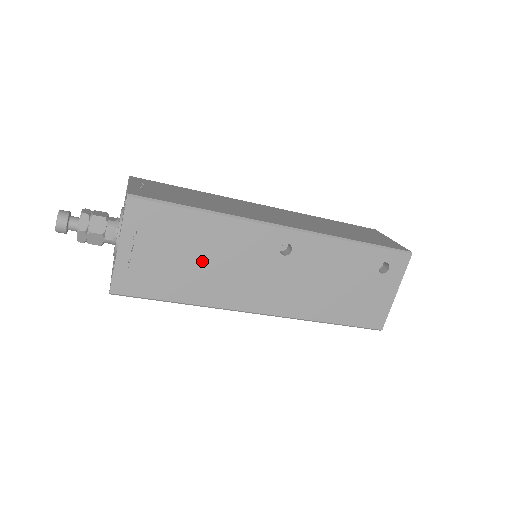
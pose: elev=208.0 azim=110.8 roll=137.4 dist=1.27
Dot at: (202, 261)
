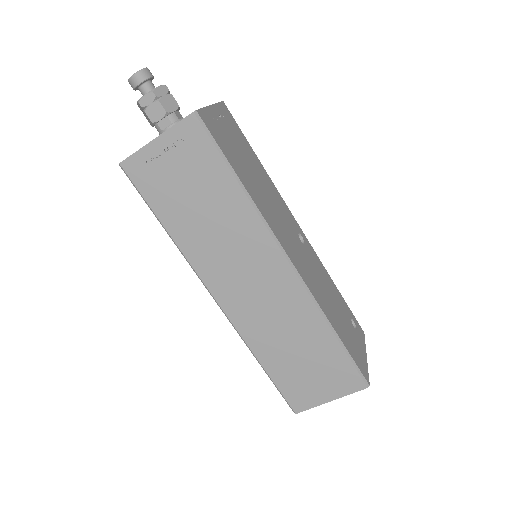
Dot at: (257, 180)
